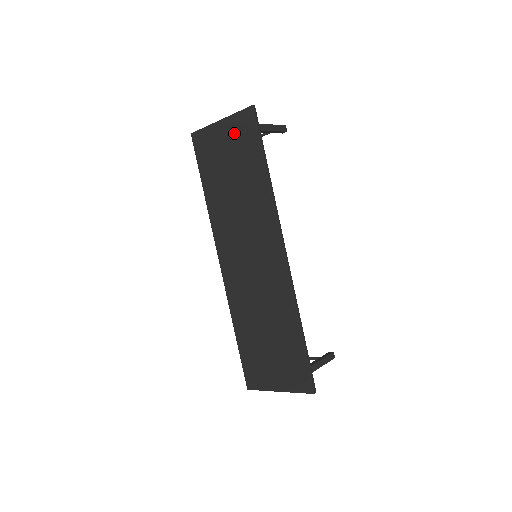
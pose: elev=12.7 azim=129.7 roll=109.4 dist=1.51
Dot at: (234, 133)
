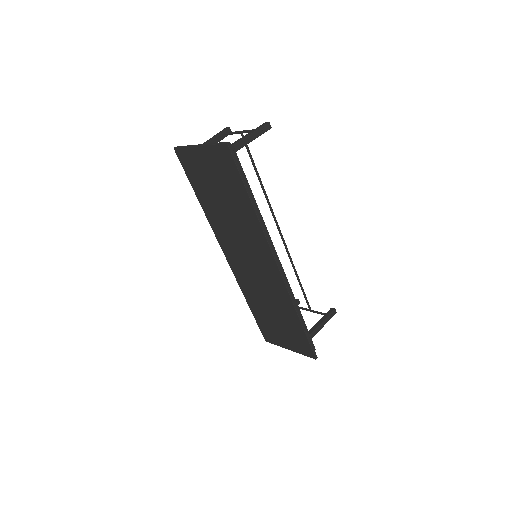
Dot at: (215, 162)
